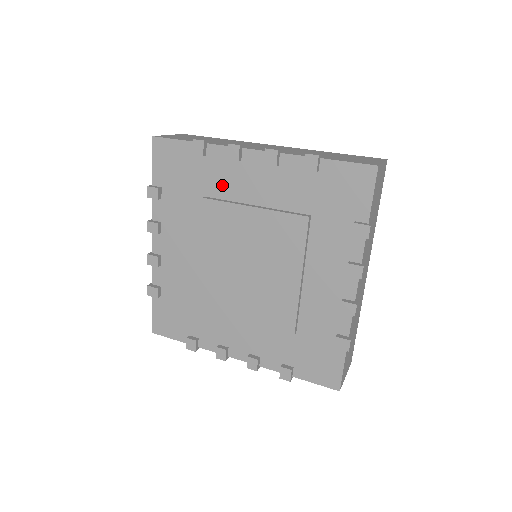
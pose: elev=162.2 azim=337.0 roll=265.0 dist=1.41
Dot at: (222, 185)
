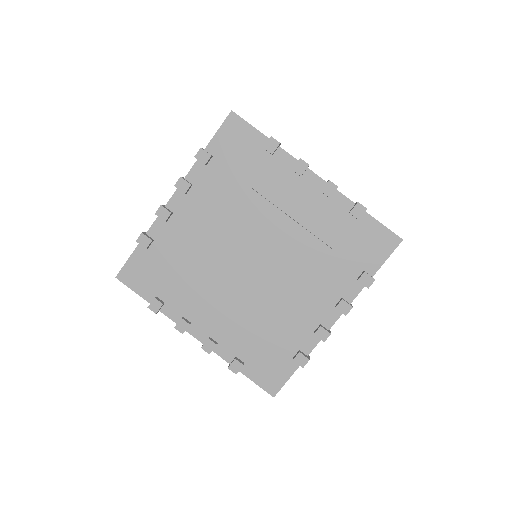
Dot at: (272, 186)
